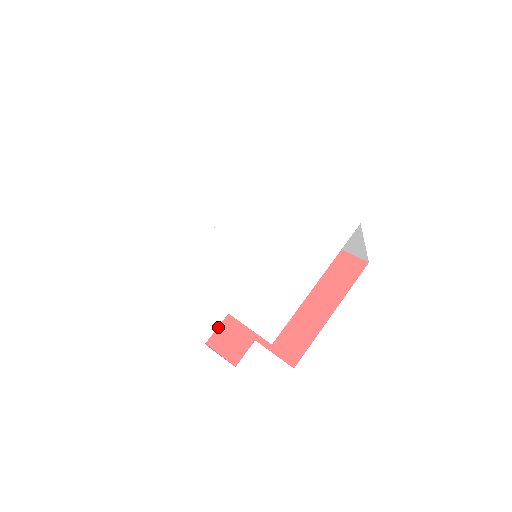
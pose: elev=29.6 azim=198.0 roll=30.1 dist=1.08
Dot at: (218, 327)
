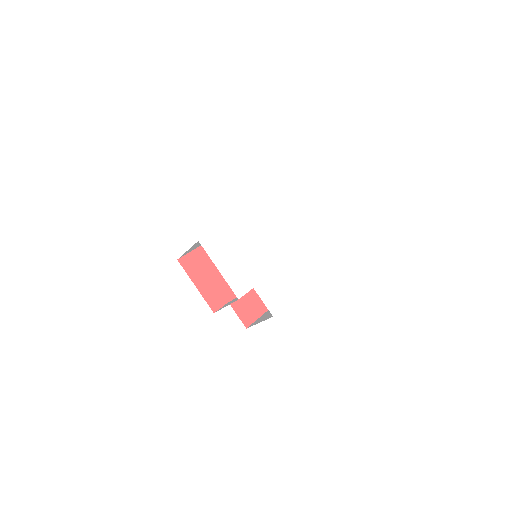
Dot at: (207, 283)
